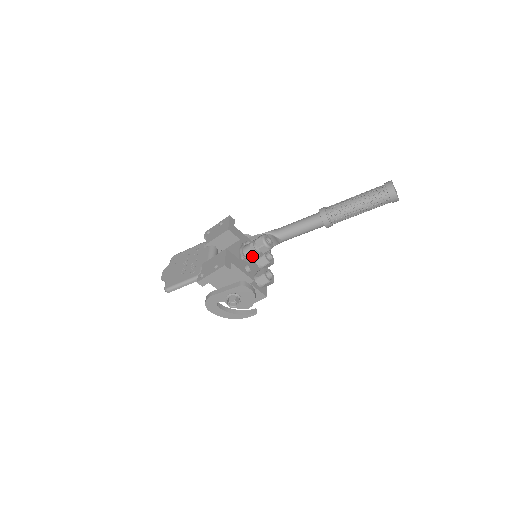
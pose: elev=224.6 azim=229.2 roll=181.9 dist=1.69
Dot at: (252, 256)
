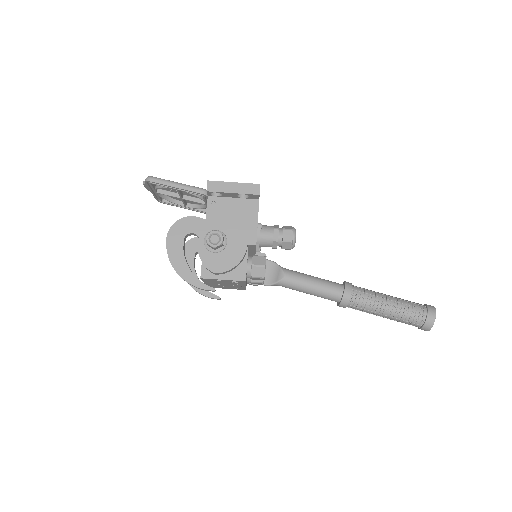
Dot at: (268, 233)
